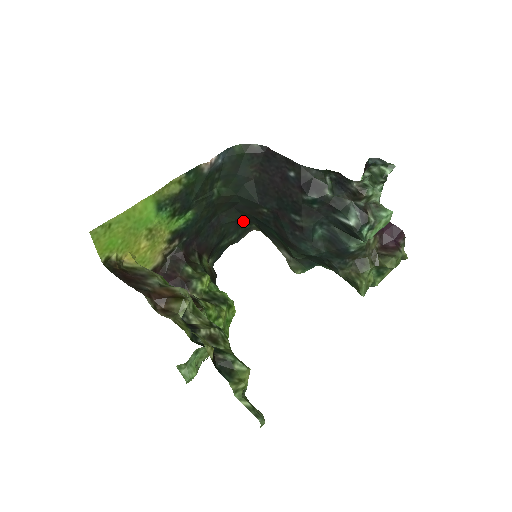
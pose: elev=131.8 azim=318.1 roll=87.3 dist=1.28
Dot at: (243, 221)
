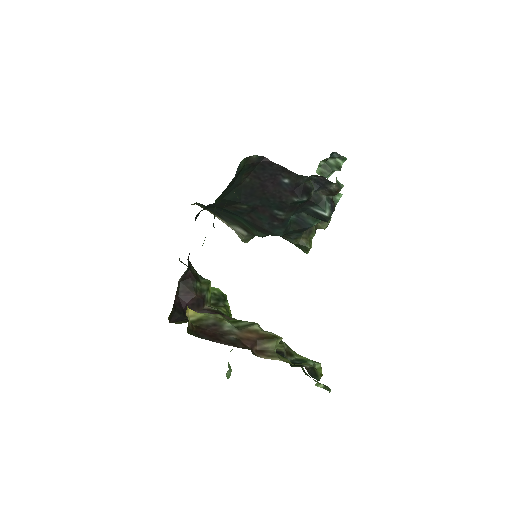
Dot at: occluded
